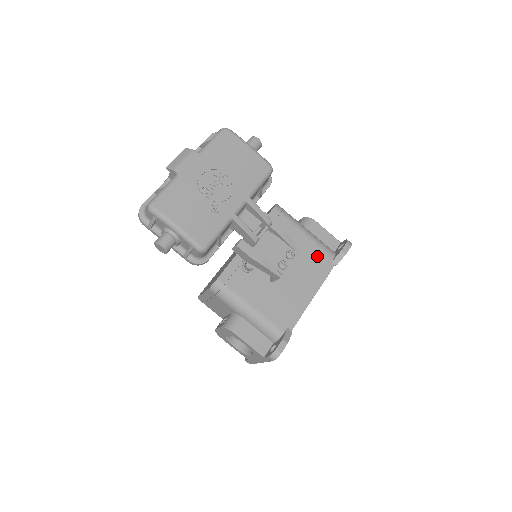
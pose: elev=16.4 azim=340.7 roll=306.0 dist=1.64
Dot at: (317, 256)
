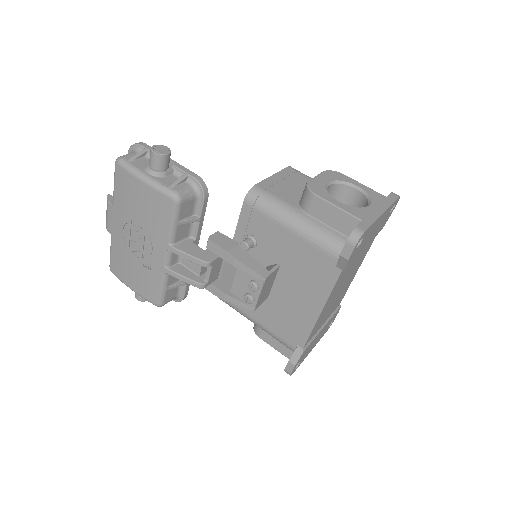
Dot at: (314, 260)
